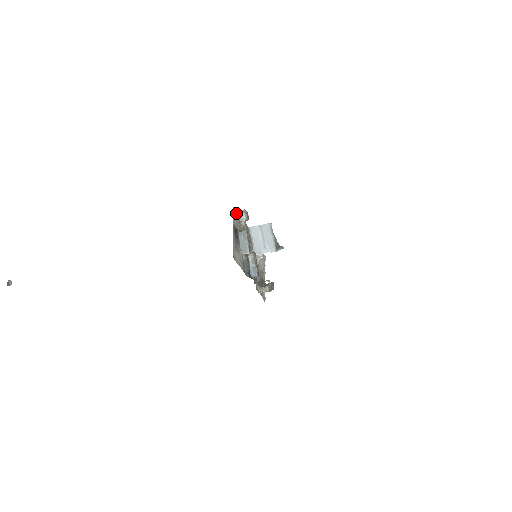
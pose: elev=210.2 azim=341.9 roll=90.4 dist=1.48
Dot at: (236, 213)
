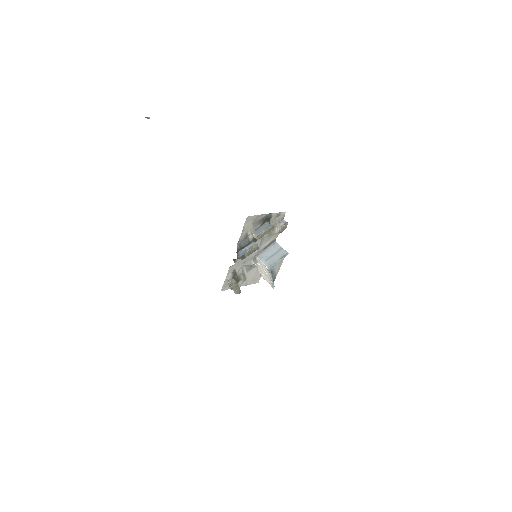
Dot at: (281, 217)
